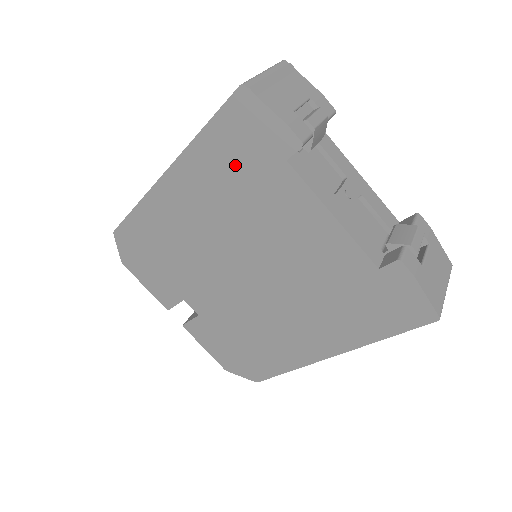
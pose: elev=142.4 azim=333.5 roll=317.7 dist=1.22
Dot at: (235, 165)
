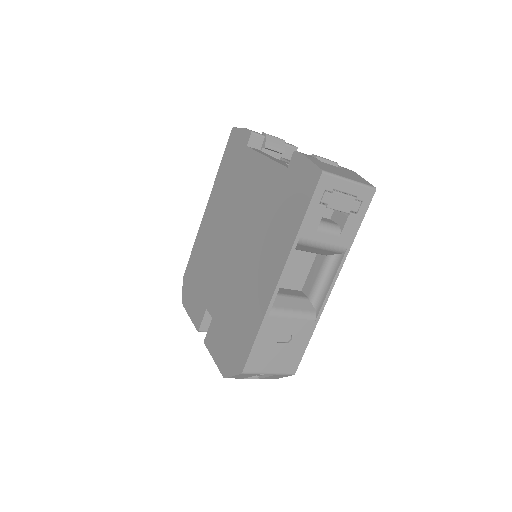
Dot at: (230, 171)
